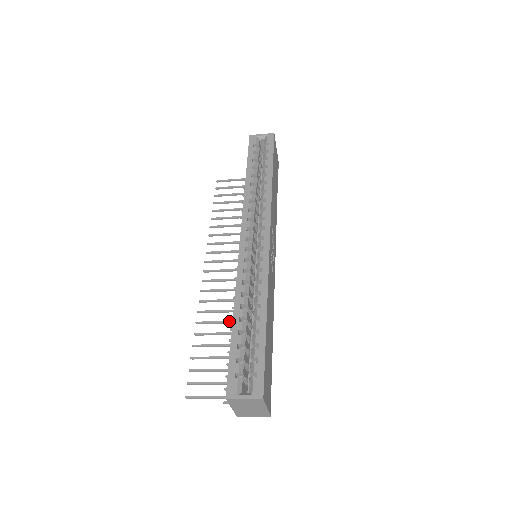
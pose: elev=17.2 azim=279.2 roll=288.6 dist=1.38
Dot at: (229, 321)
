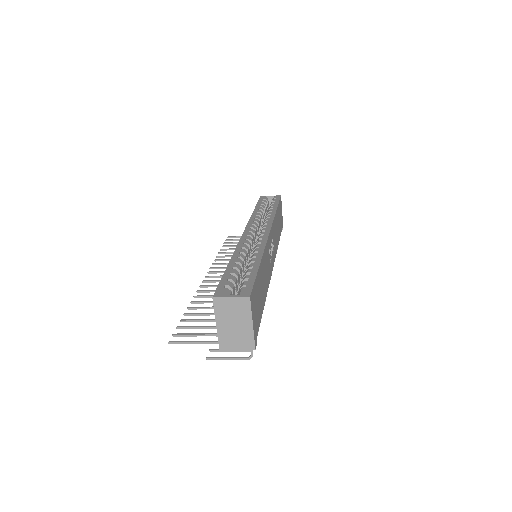
Dot at: occluded
